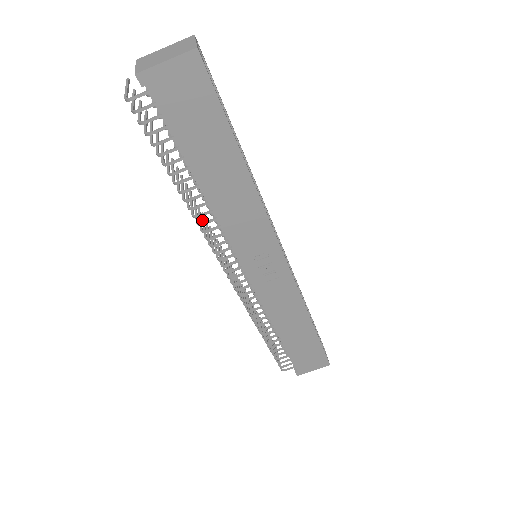
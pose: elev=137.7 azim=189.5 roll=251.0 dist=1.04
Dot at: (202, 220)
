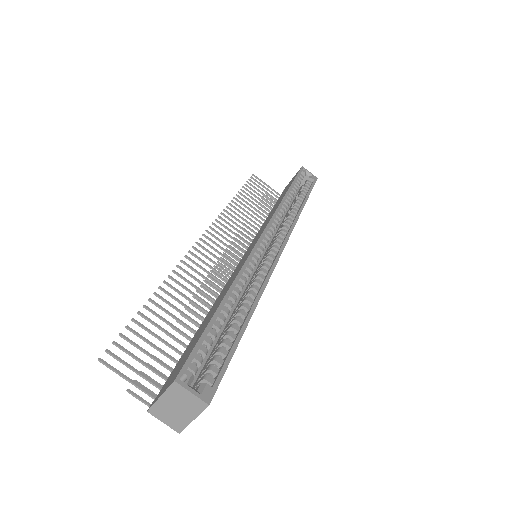
Dot at: occluded
